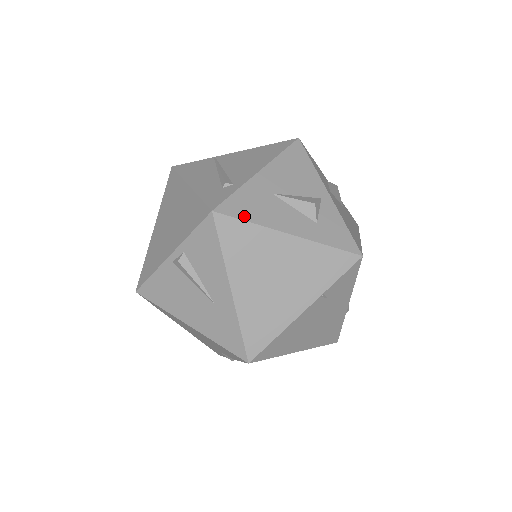
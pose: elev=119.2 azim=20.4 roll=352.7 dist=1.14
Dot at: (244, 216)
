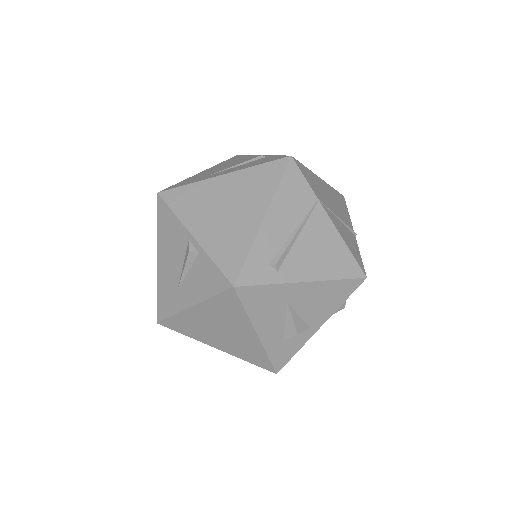
Dot at: (248, 305)
